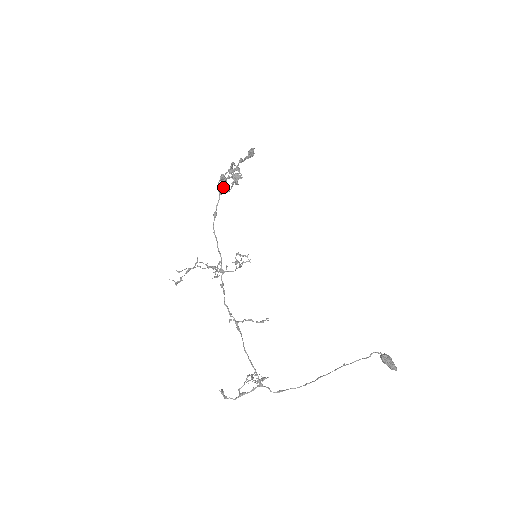
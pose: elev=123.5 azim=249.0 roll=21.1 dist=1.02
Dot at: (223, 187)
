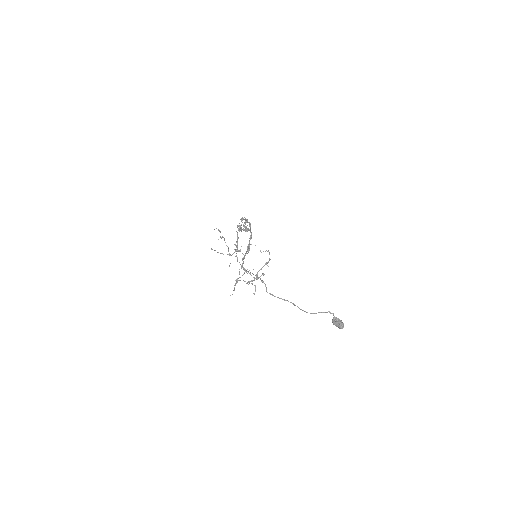
Dot at: occluded
